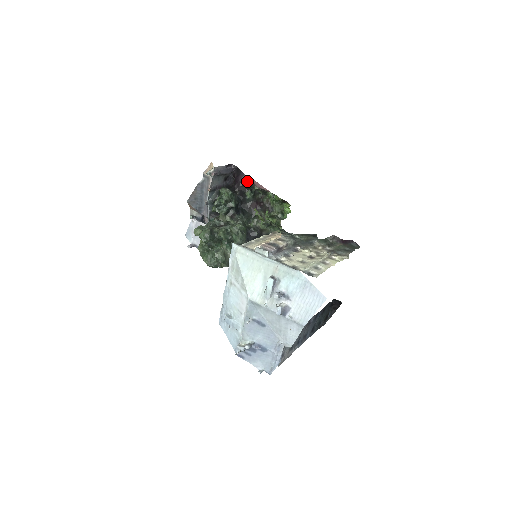
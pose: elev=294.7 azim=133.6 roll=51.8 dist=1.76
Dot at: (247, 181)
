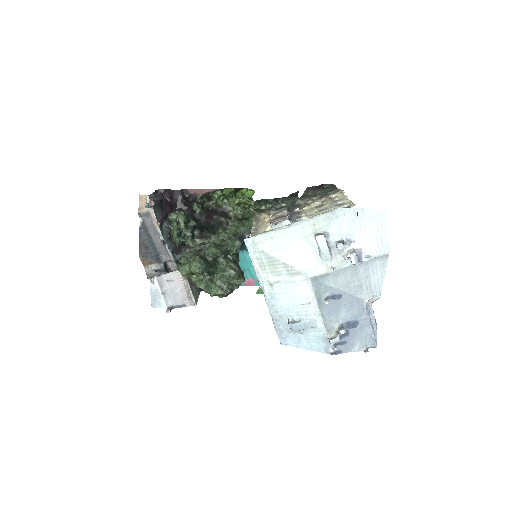
Dot at: (186, 196)
